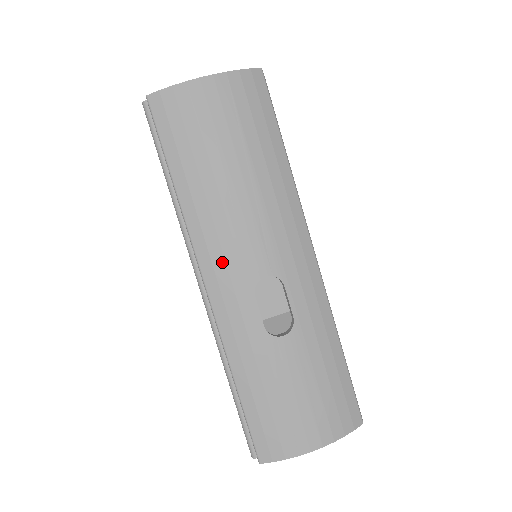
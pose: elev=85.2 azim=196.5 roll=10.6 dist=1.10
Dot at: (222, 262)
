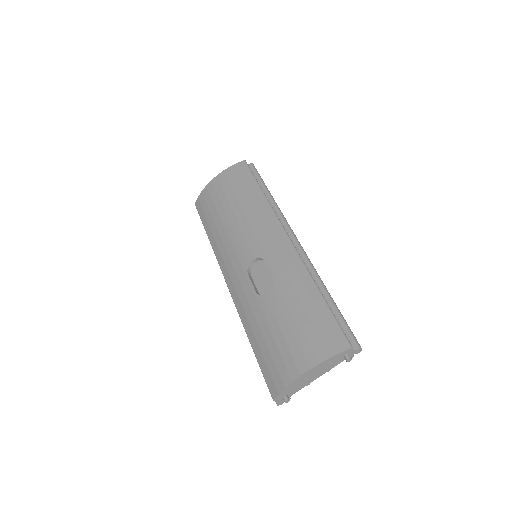
Dot at: (230, 264)
